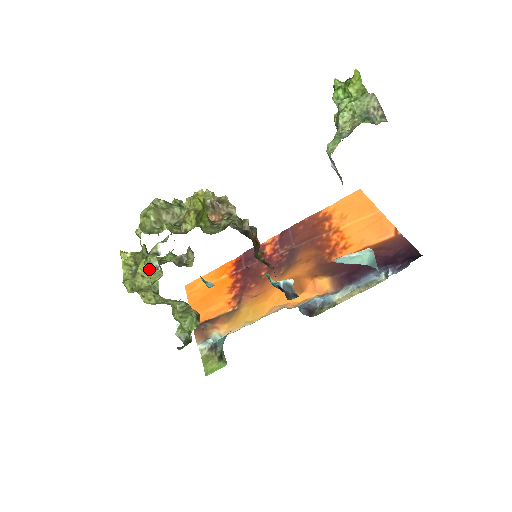
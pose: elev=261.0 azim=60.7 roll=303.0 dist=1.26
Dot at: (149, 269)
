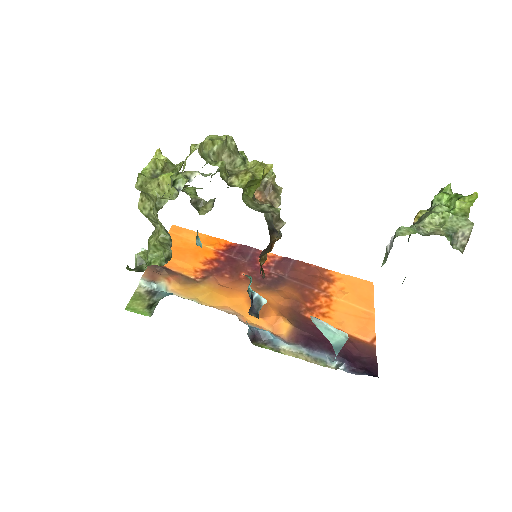
Dot at: (169, 184)
